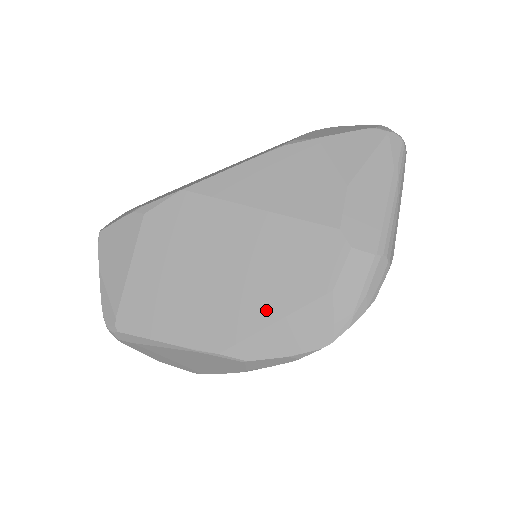
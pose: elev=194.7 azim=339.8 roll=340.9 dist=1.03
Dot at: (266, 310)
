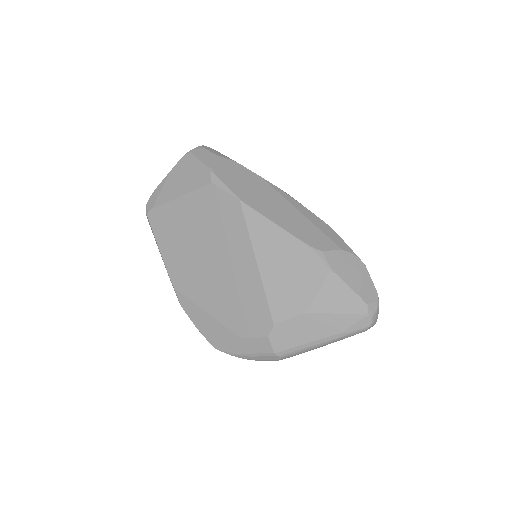
Dot at: (209, 303)
